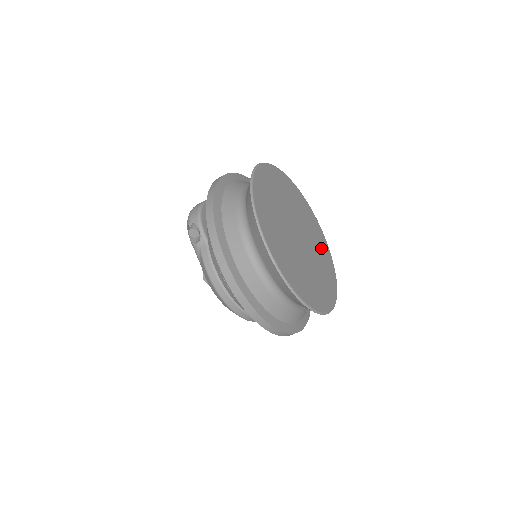
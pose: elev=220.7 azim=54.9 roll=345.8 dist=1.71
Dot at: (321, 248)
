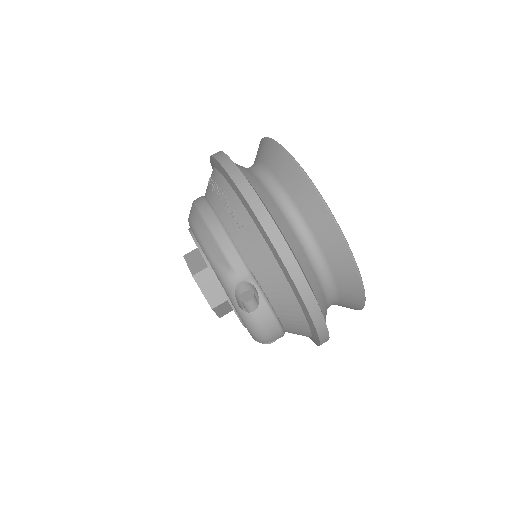
Dot at: occluded
